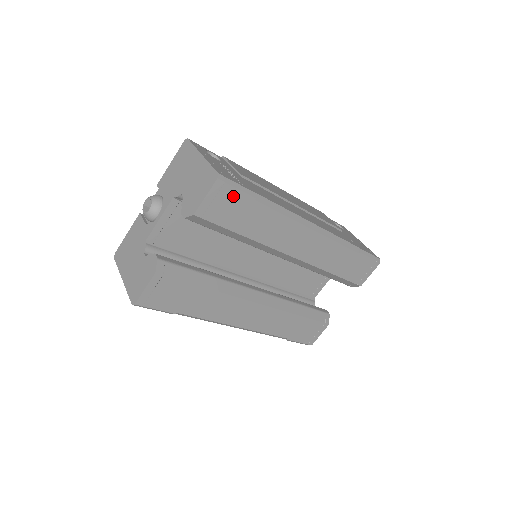
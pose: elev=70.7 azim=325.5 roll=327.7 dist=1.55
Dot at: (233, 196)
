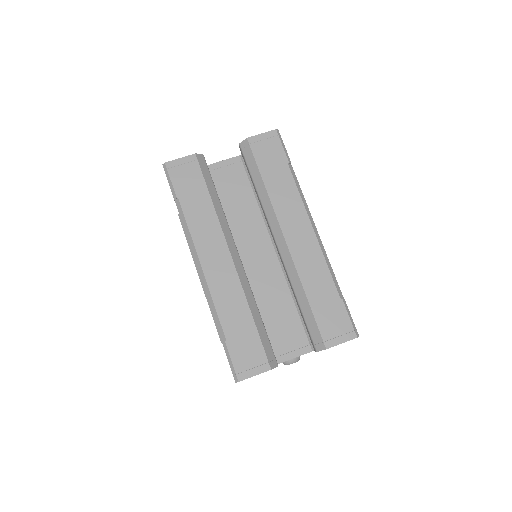
Dot at: (277, 148)
